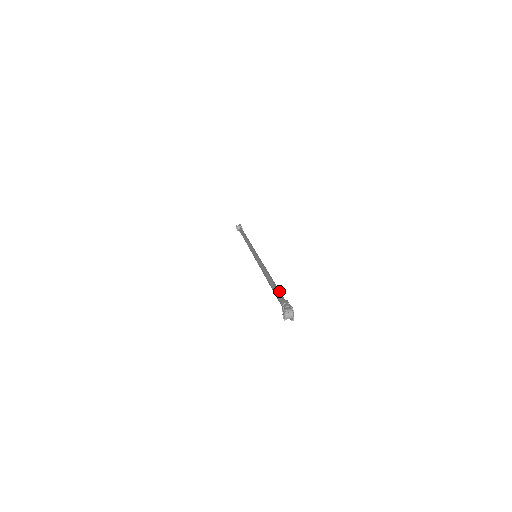
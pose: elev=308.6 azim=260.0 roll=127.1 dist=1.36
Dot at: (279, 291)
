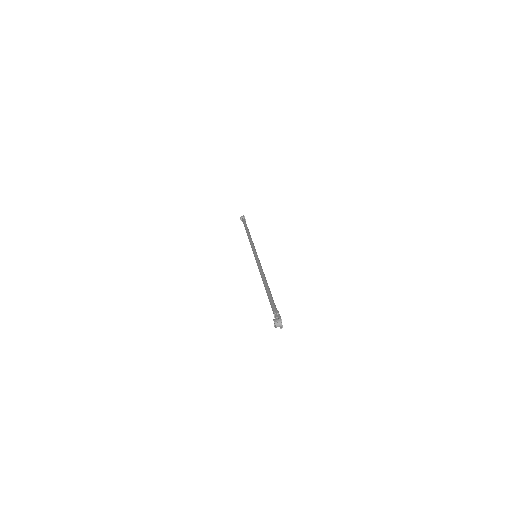
Dot at: (272, 299)
